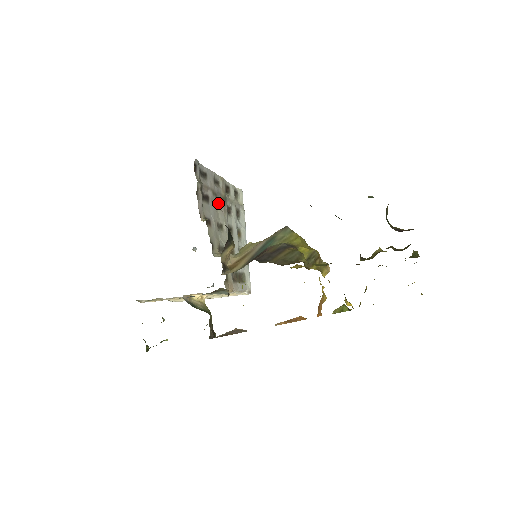
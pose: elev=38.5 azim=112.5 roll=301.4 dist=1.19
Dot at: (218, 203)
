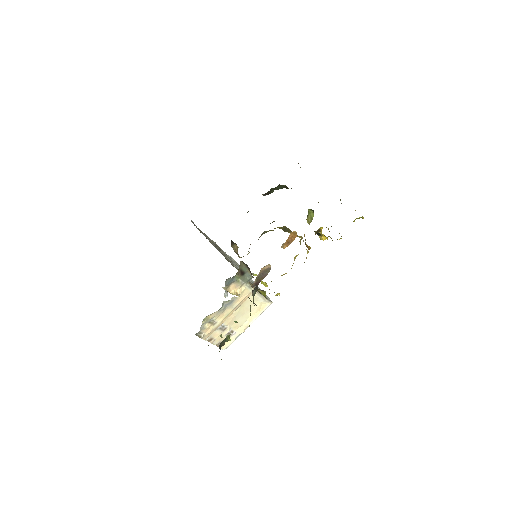
Dot at: occluded
